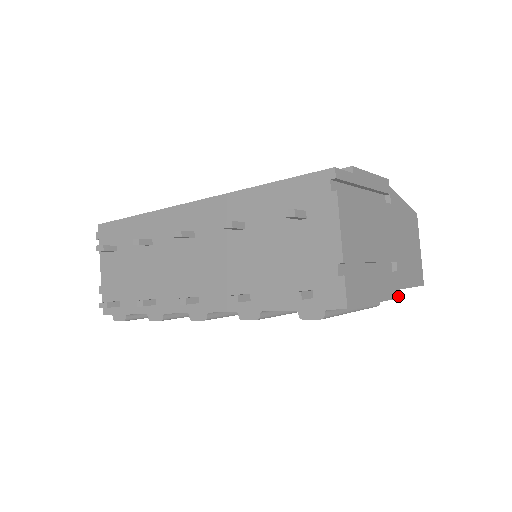
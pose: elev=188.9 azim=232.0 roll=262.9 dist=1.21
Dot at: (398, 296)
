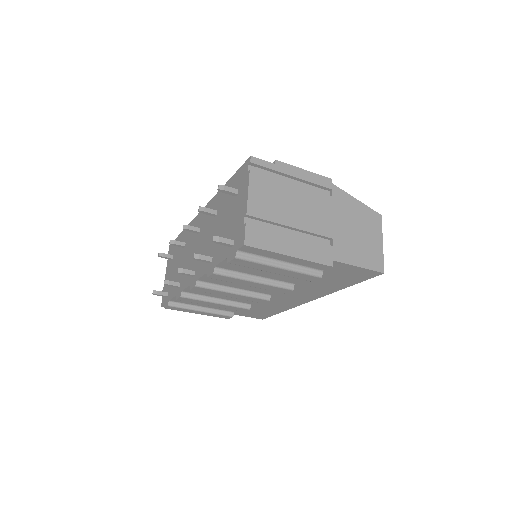
Dot at: (330, 264)
